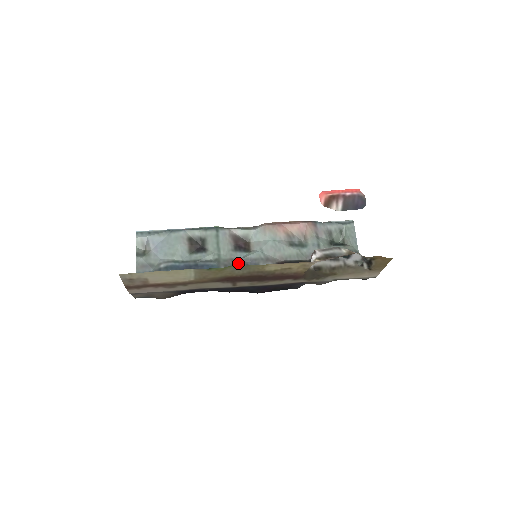
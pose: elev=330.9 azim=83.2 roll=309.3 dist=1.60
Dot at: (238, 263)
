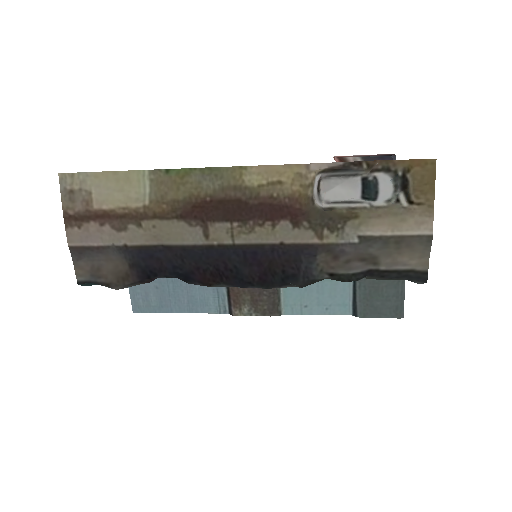
Dot at: occluded
